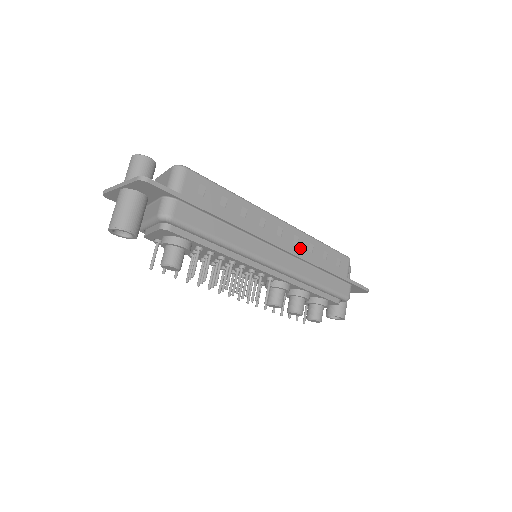
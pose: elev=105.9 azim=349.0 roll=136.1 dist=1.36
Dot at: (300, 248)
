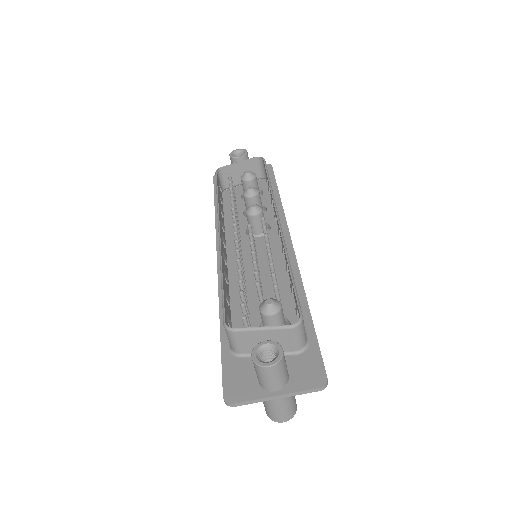
Dot at: occluded
